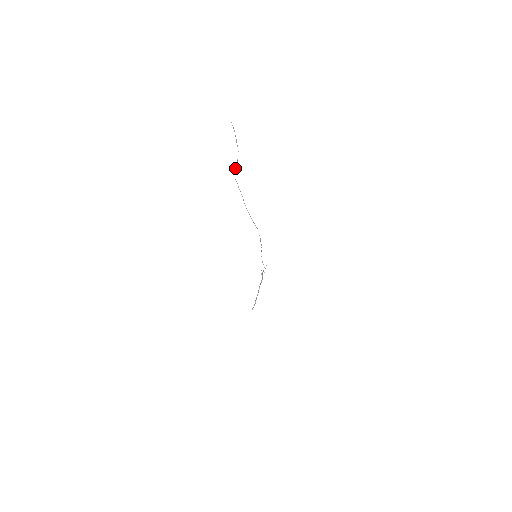
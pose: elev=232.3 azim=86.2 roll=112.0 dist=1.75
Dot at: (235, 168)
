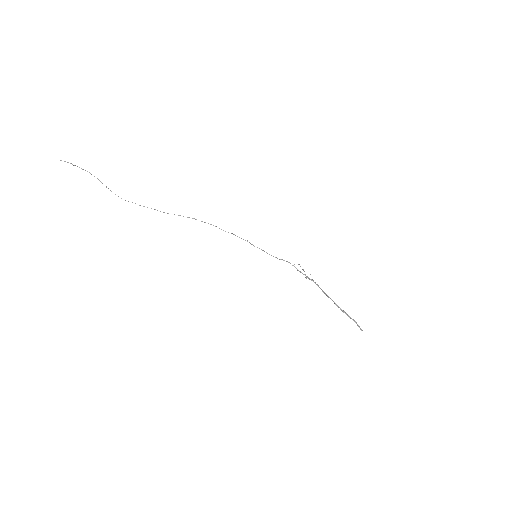
Dot at: occluded
